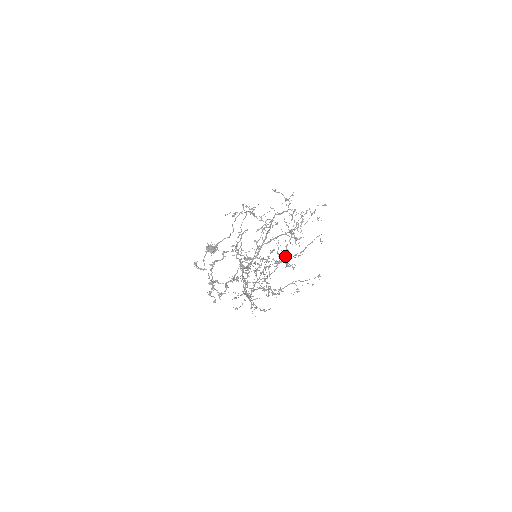
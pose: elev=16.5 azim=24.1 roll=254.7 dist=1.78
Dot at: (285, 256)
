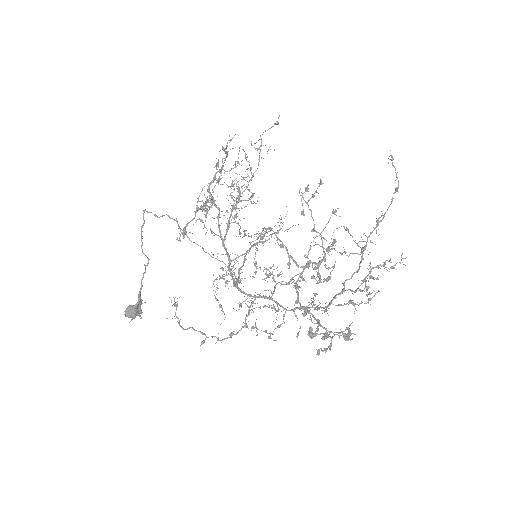
Dot at: occluded
